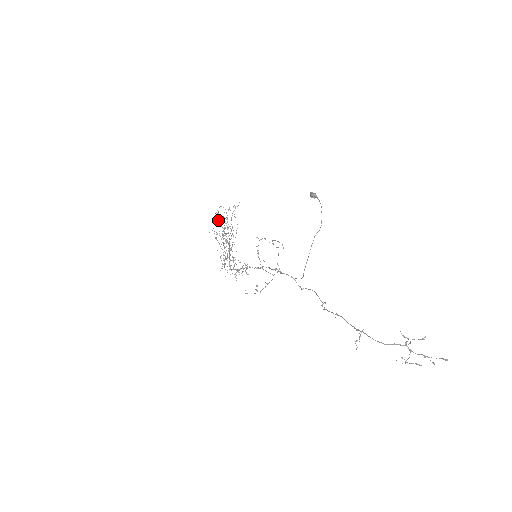
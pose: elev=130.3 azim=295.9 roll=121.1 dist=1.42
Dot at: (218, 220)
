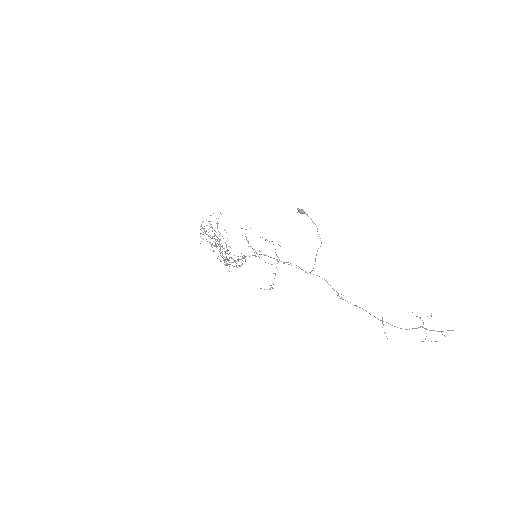
Dot at: (204, 231)
